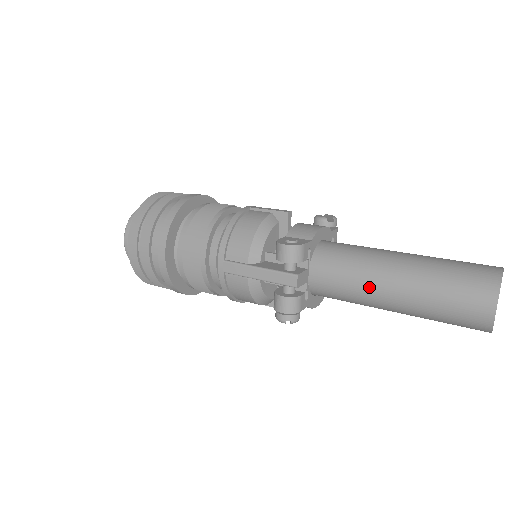
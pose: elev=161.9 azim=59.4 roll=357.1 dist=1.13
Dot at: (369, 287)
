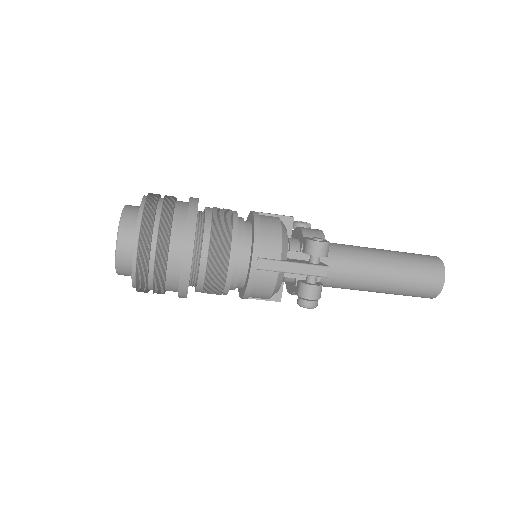
Dot at: (368, 274)
